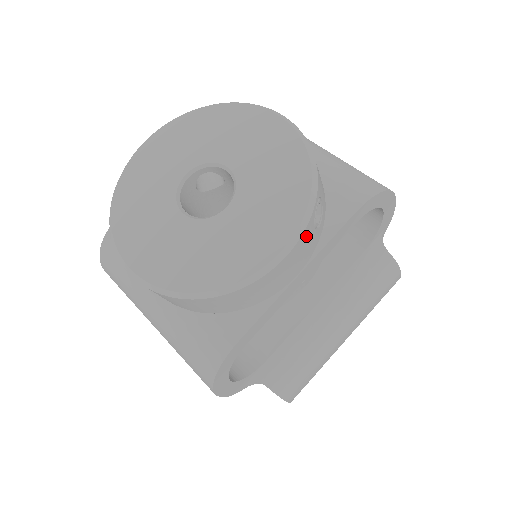
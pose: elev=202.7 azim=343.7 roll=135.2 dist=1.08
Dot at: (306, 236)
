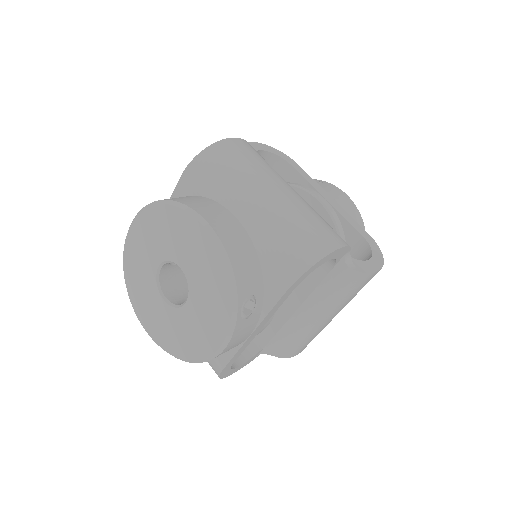
Dot at: (239, 330)
